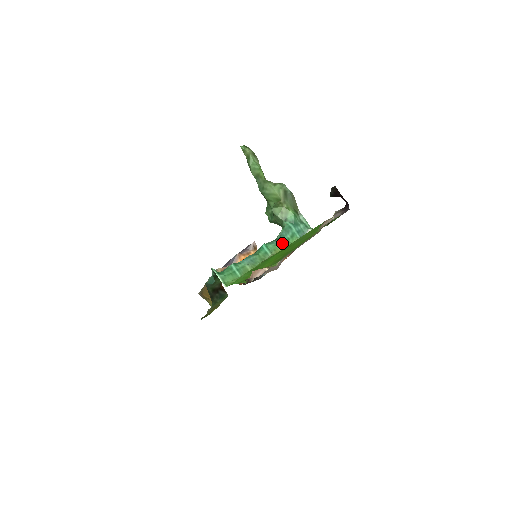
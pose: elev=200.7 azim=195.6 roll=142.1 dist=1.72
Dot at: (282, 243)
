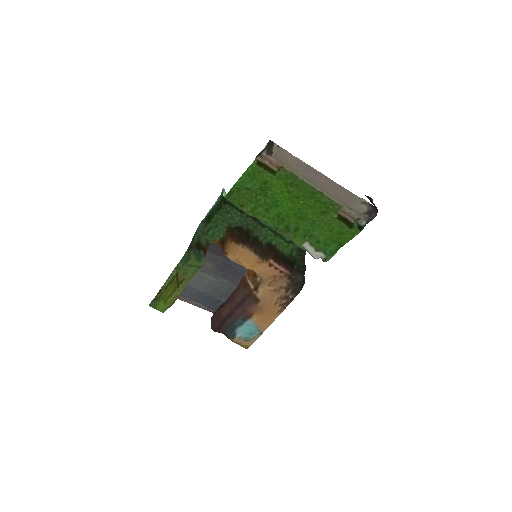
Dot at: occluded
